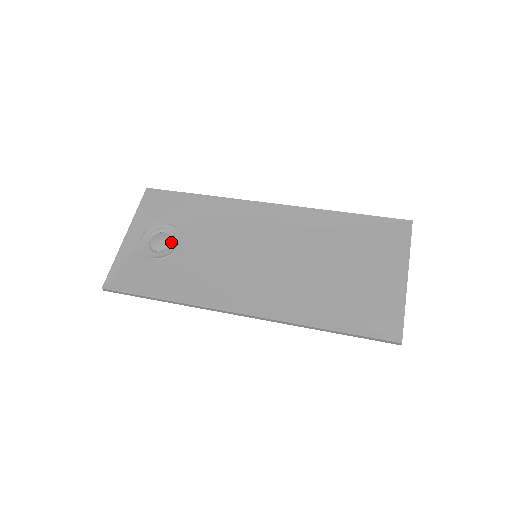
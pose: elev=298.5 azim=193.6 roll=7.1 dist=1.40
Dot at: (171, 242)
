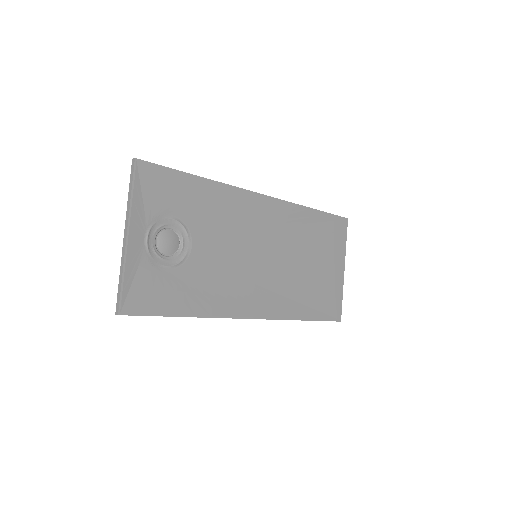
Dot at: (178, 242)
